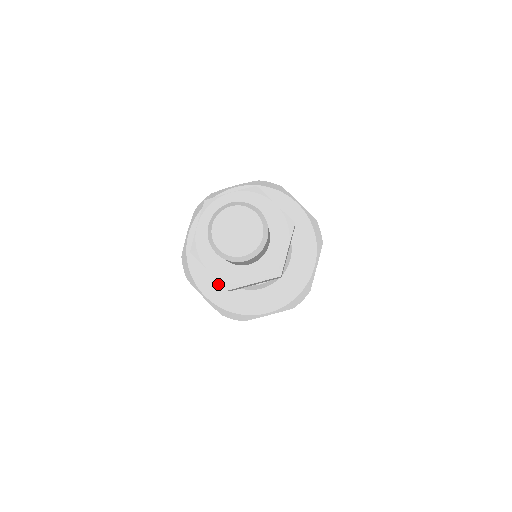
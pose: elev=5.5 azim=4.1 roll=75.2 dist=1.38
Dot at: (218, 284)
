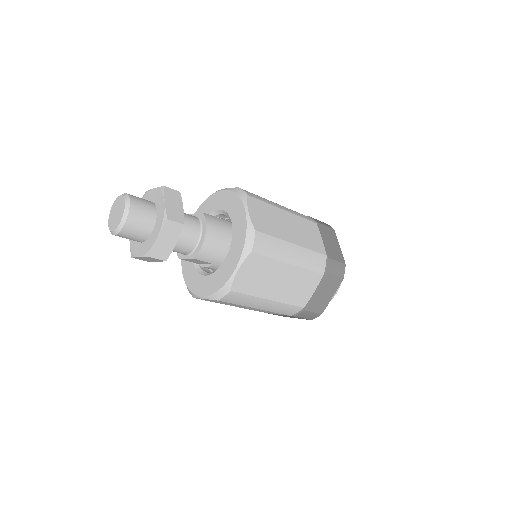
Dot at: (189, 263)
